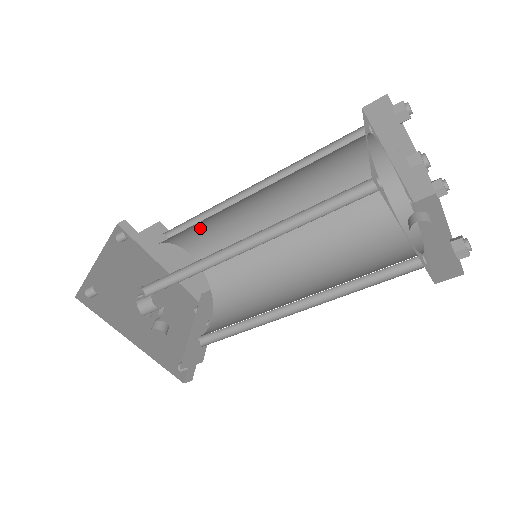
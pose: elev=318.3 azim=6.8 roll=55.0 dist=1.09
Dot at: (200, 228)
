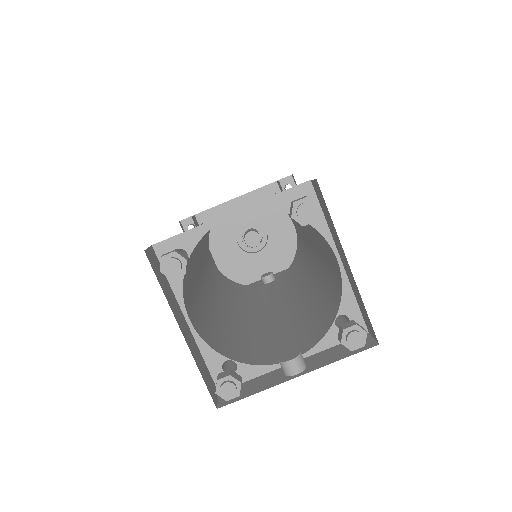
Dot at: occluded
